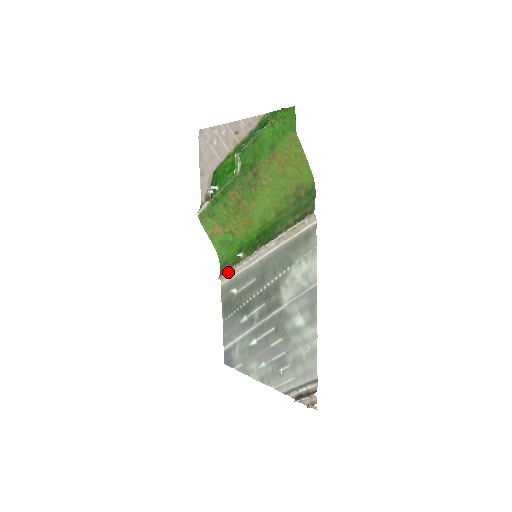
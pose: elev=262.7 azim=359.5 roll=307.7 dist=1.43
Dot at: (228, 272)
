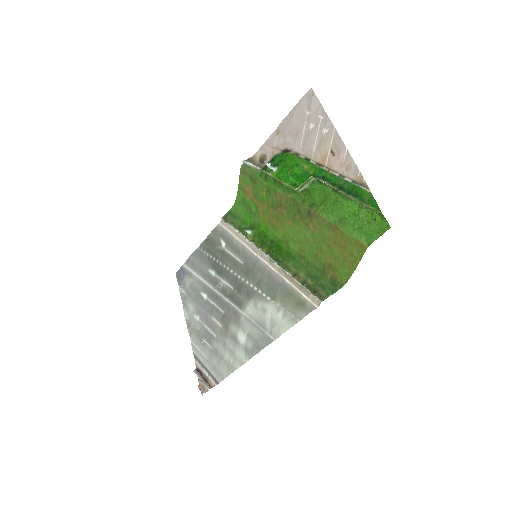
Dot at: (230, 226)
